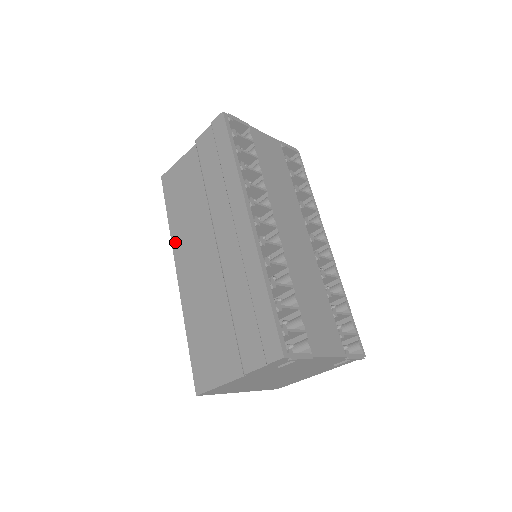
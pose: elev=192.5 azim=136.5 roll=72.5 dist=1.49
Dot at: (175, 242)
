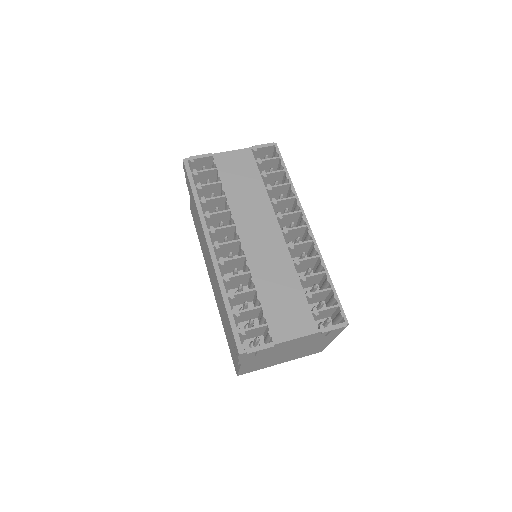
Dot at: (205, 261)
